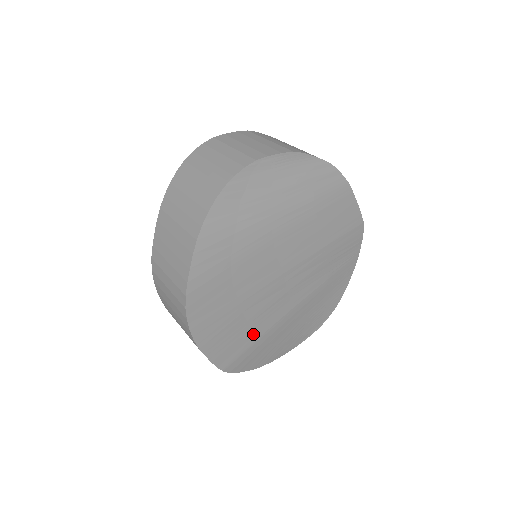
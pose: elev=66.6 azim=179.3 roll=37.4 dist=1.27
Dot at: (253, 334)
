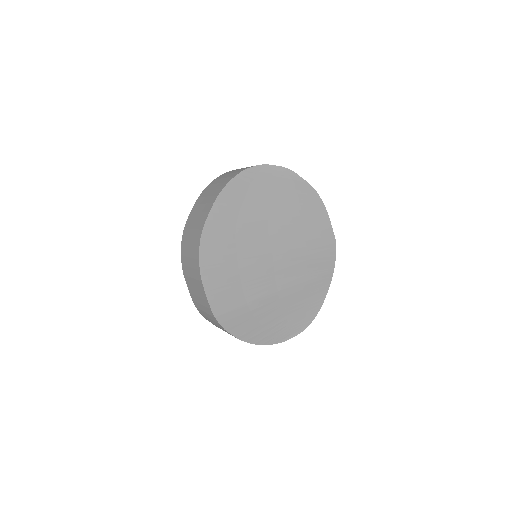
Dot at: (243, 296)
